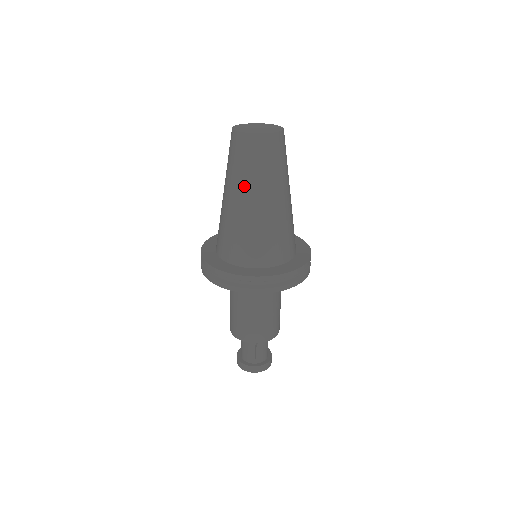
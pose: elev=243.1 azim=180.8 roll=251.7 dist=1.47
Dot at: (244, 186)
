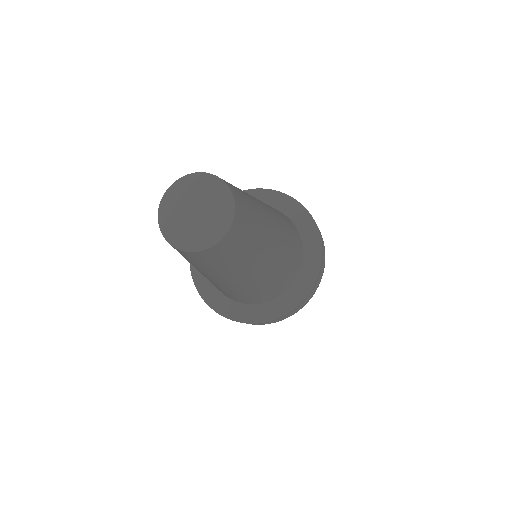
Dot at: (207, 274)
